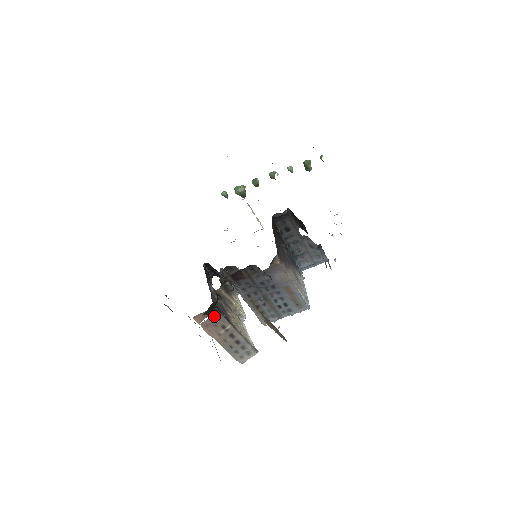
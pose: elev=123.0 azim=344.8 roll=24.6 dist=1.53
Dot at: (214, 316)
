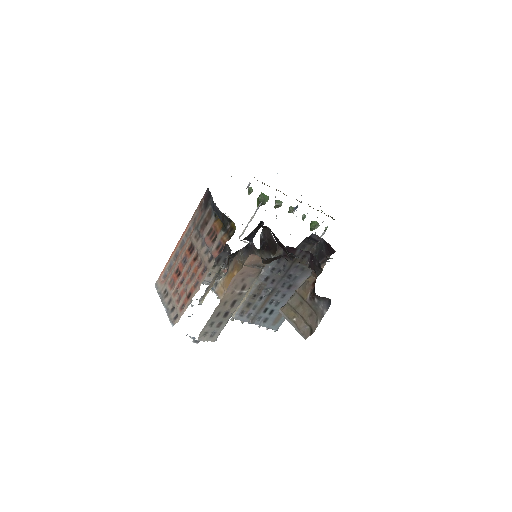
Dot at: (257, 269)
